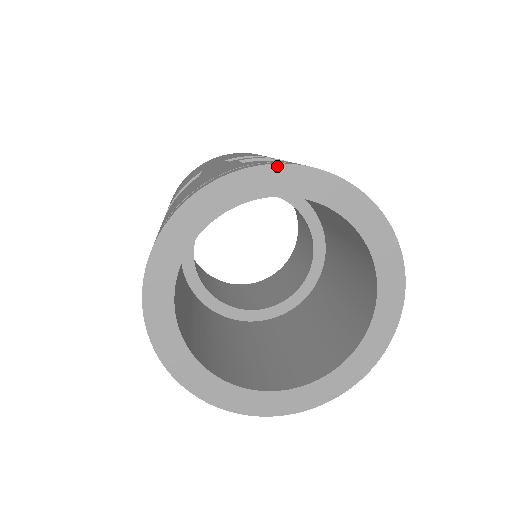
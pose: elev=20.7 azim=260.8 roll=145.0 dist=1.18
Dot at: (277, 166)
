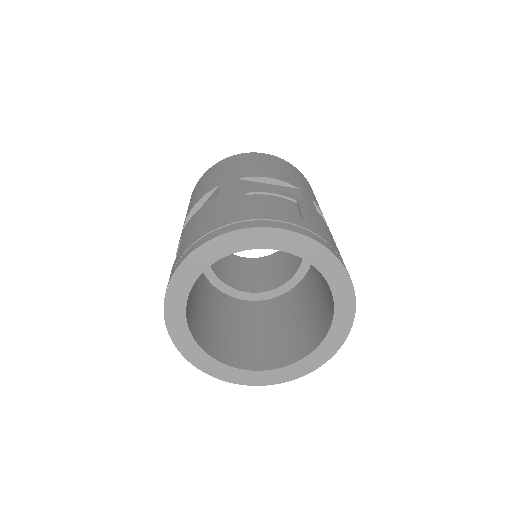
Dot at: (267, 229)
